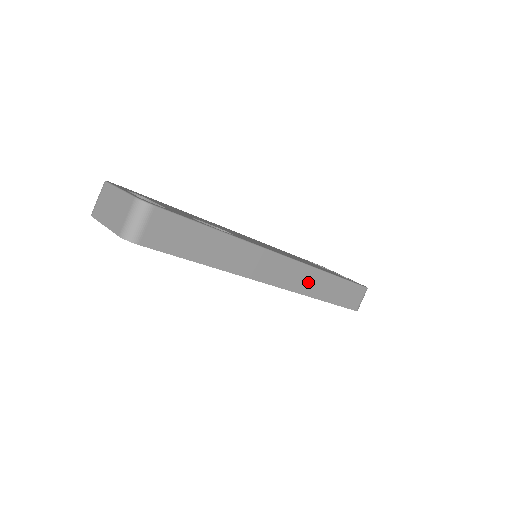
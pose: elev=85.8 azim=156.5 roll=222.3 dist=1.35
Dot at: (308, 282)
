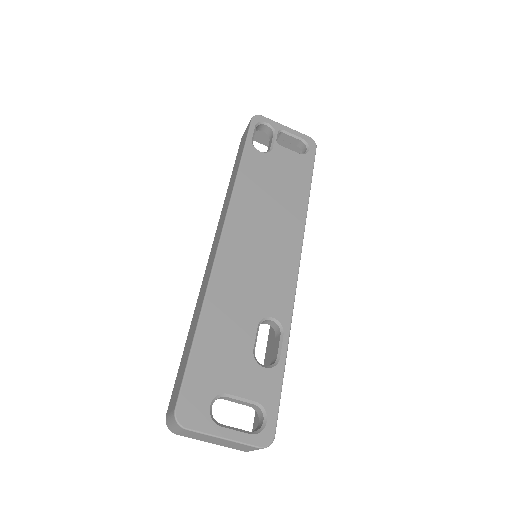
Dot at: occluded
